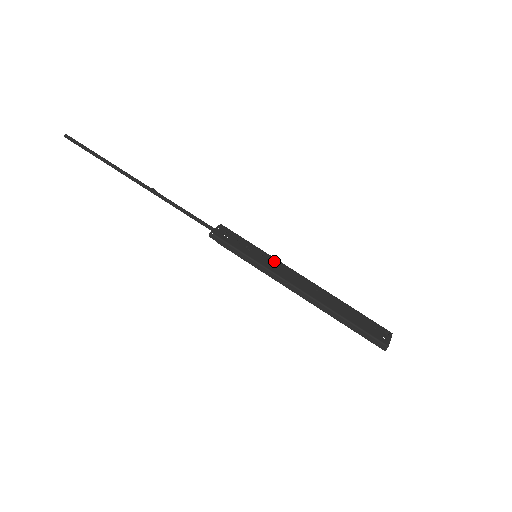
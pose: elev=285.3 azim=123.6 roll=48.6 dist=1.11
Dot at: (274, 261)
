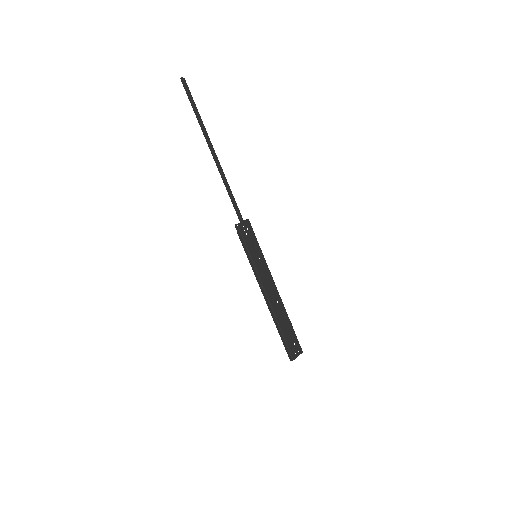
Dot at: (265, 266)
